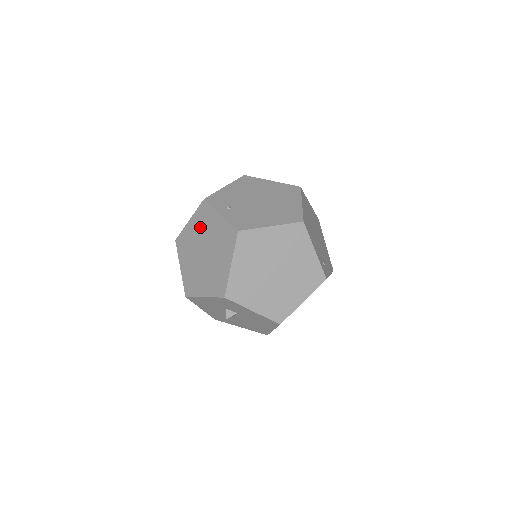
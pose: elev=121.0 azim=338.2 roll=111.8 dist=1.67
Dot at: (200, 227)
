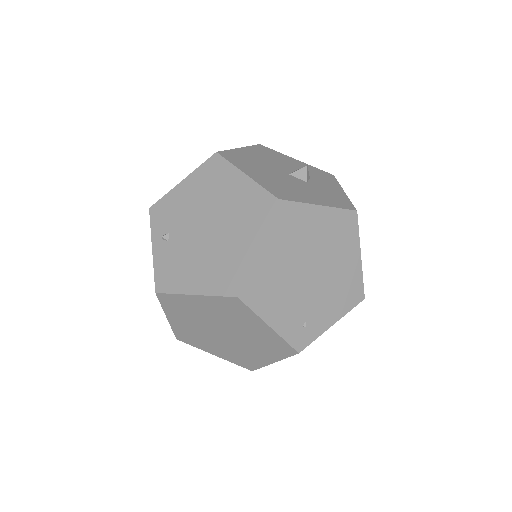
Dot at: occluded
